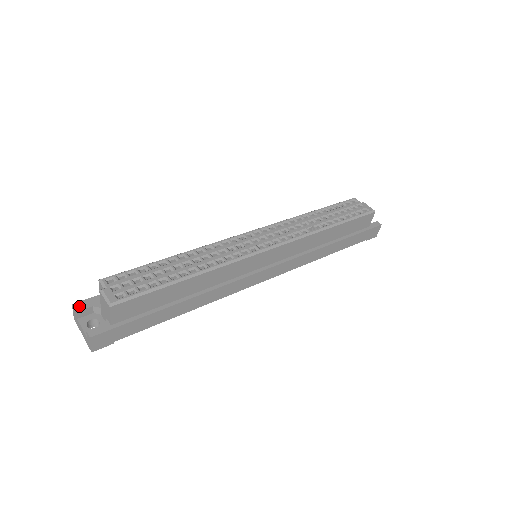
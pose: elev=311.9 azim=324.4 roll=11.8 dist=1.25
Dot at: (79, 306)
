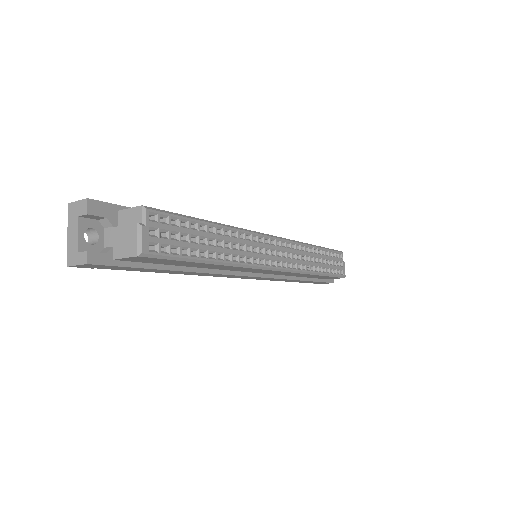
Dot at: (94, 207)
